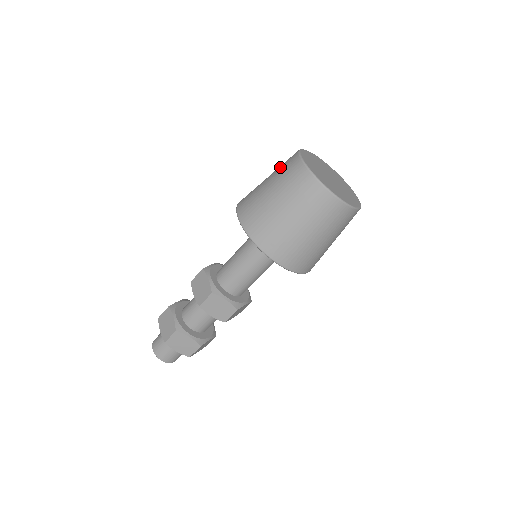
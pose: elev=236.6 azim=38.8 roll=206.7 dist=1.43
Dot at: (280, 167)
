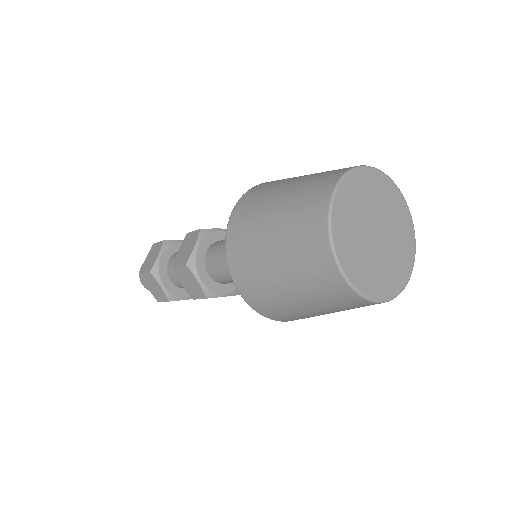
Dot at: (317, 174)
